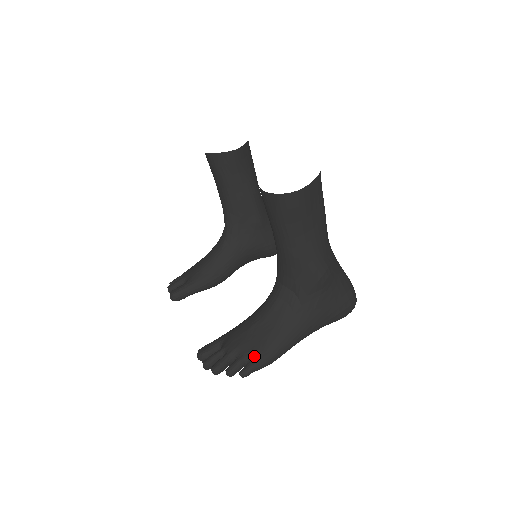
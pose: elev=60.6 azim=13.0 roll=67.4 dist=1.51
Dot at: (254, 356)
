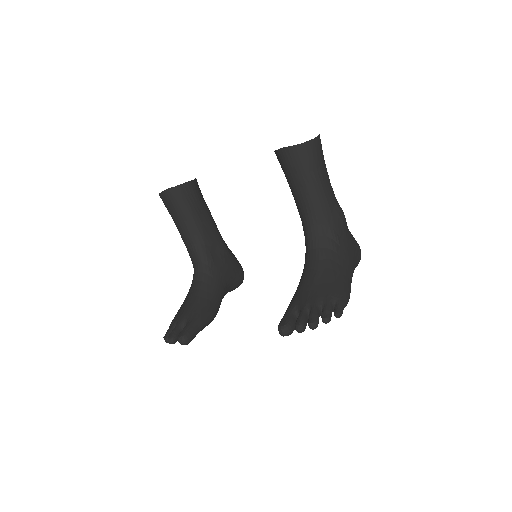
Dot at: (336, 295)
